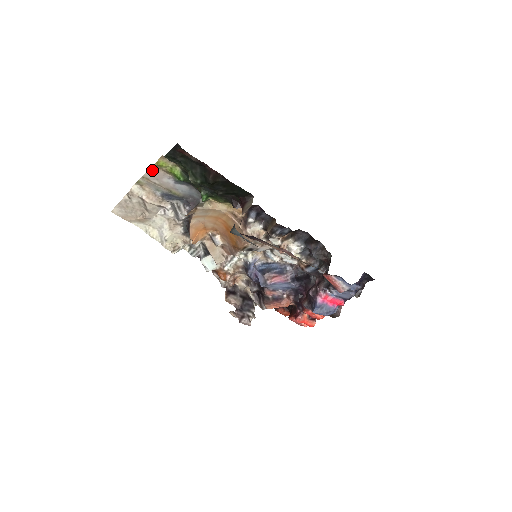
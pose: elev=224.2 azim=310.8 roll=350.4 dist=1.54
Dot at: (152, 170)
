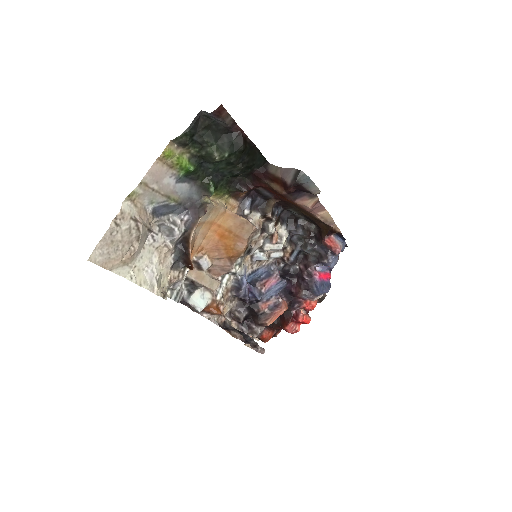
Dot at: (154, 168)
